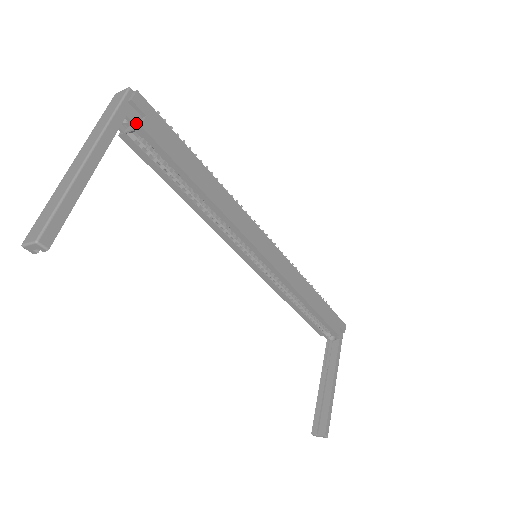
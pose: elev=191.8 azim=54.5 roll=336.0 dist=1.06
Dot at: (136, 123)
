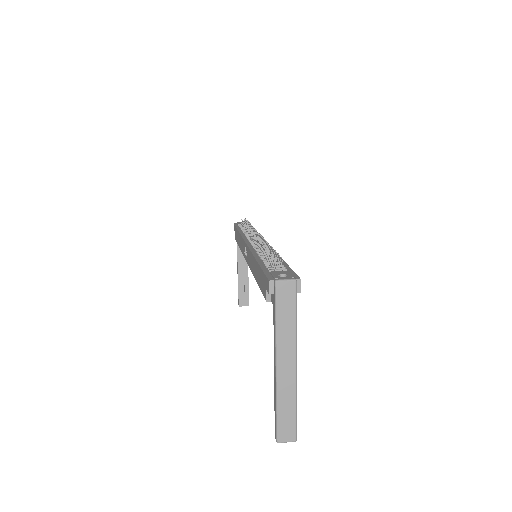
Dot at: occluded
